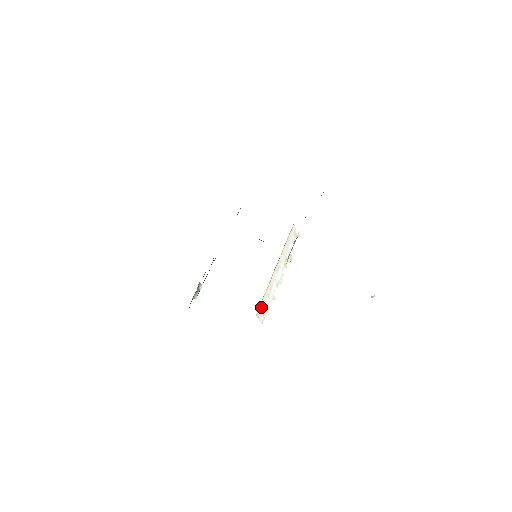
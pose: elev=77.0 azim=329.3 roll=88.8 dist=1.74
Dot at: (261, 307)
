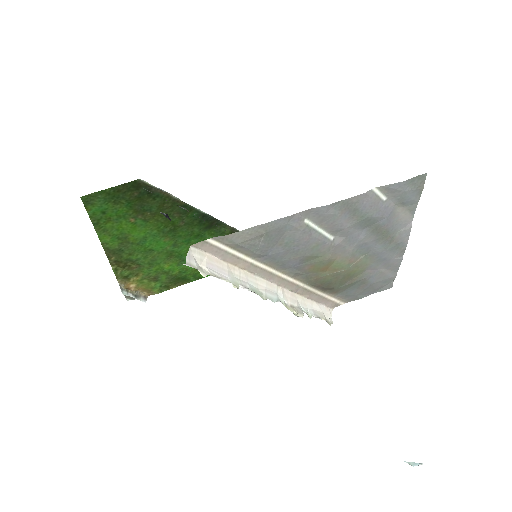
Dot at: (207, 257)
